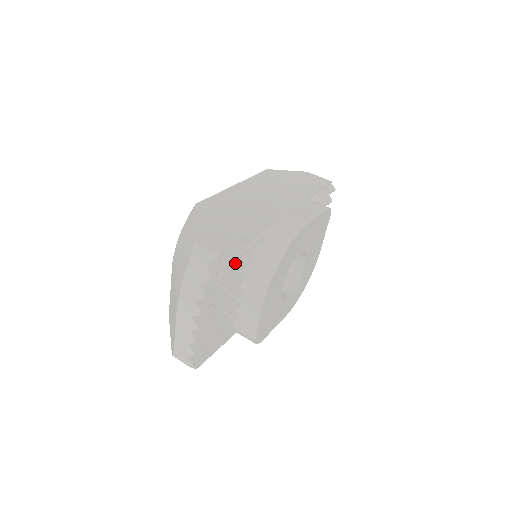
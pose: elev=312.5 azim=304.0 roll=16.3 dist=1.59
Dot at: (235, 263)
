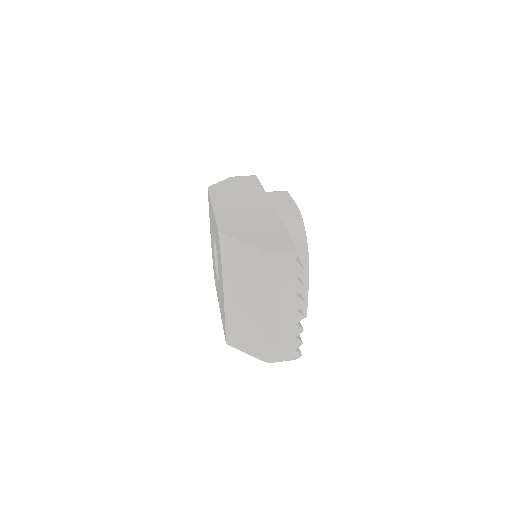
Dot at: occluded
